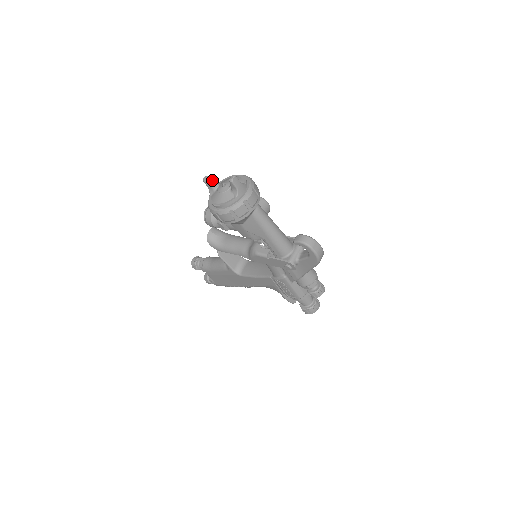
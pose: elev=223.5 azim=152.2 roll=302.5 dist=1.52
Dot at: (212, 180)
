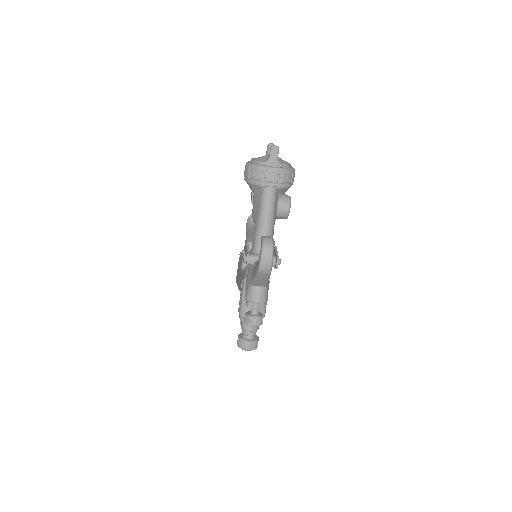
Dot at: occluded
